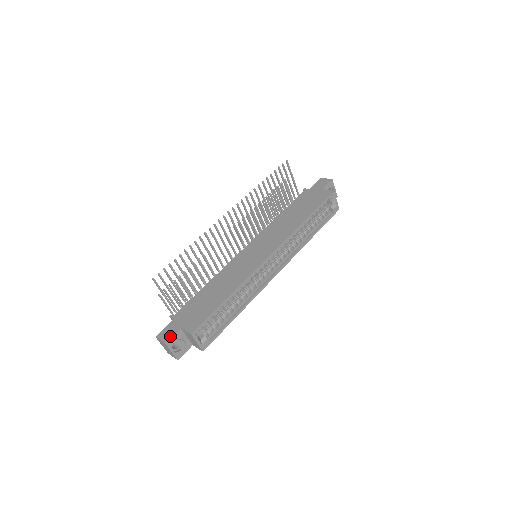
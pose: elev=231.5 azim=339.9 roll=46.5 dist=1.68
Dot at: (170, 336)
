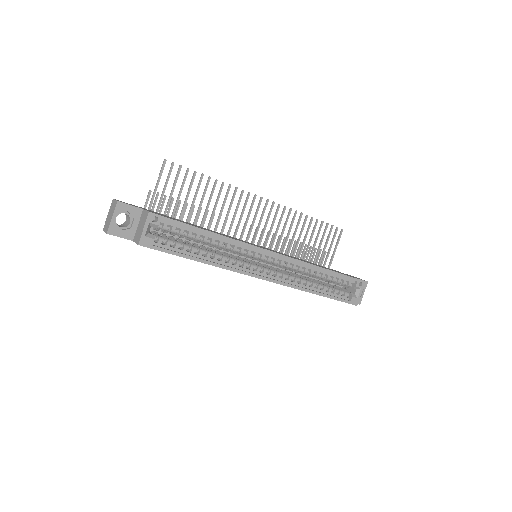
Dot at: occluded
